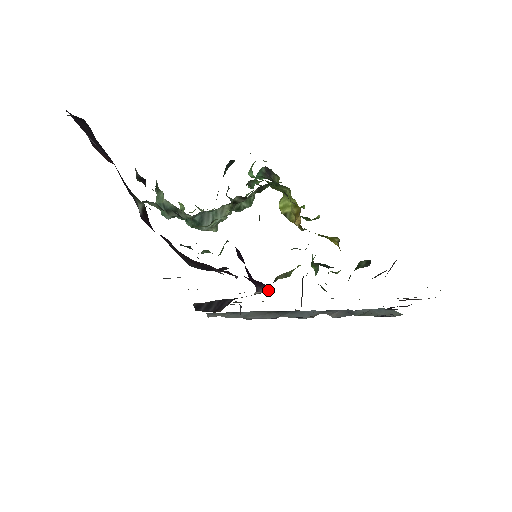
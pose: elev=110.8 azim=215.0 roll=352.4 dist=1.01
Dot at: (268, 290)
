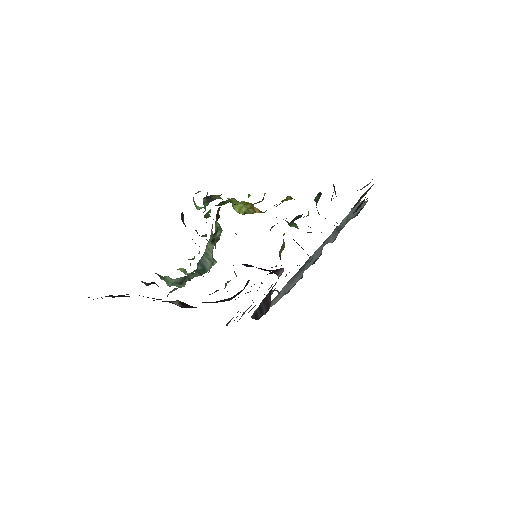
Dot at: (283, 269)
